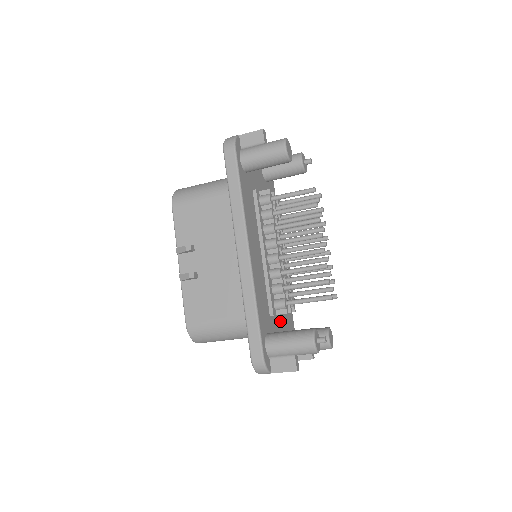
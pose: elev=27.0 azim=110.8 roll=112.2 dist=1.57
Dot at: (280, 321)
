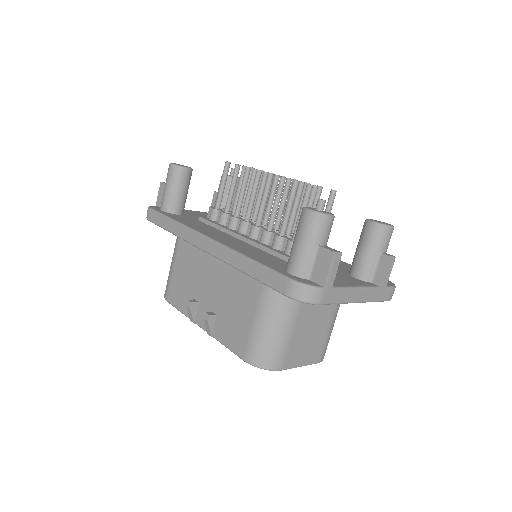
Dot at: occluded
